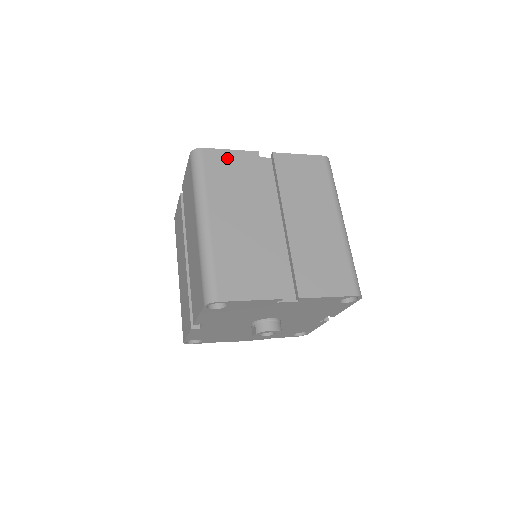
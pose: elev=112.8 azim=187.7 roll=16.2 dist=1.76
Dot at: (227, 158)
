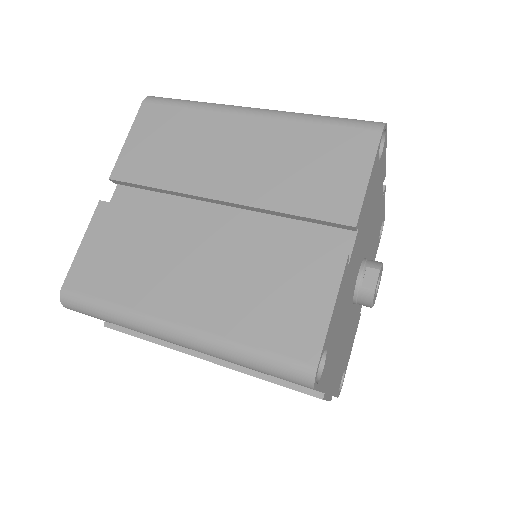
Dot at: occluded
